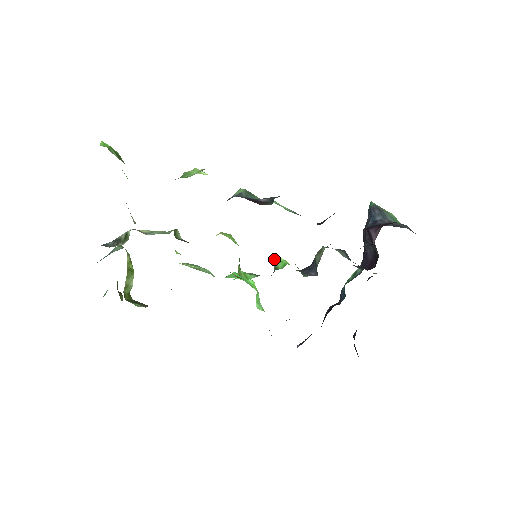
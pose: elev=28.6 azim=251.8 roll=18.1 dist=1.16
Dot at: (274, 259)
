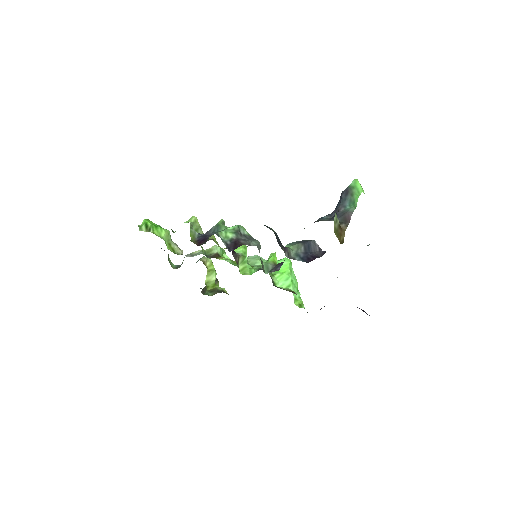
Dot at: (270, 255)
